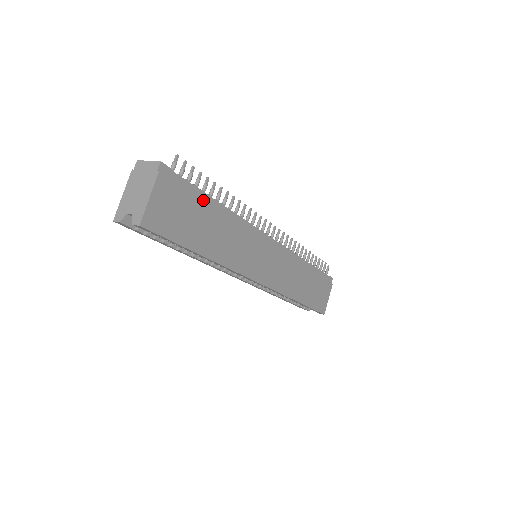
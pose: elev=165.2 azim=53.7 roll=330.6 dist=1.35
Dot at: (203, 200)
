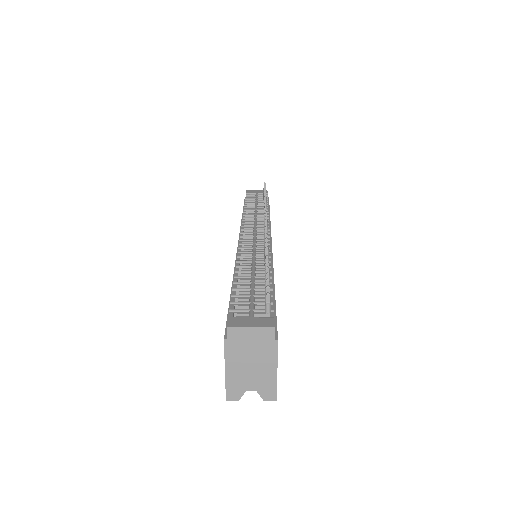
Dot at: occluded
